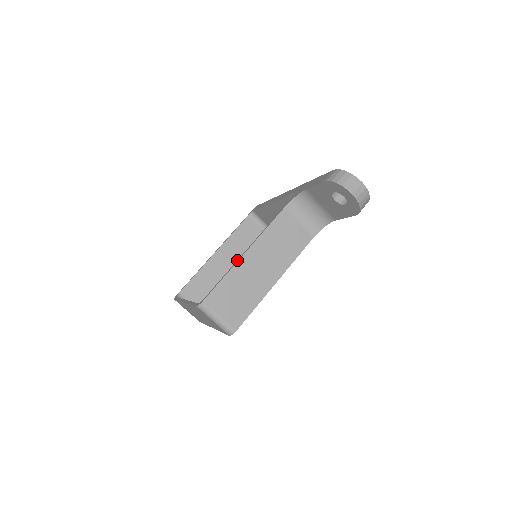
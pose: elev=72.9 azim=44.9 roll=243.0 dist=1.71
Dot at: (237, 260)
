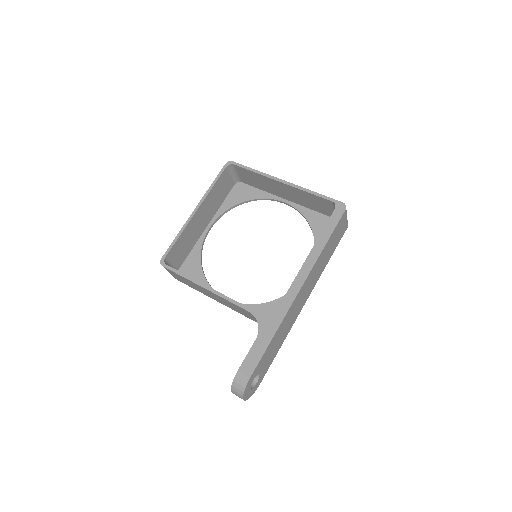
Dot at: (198, 282)
